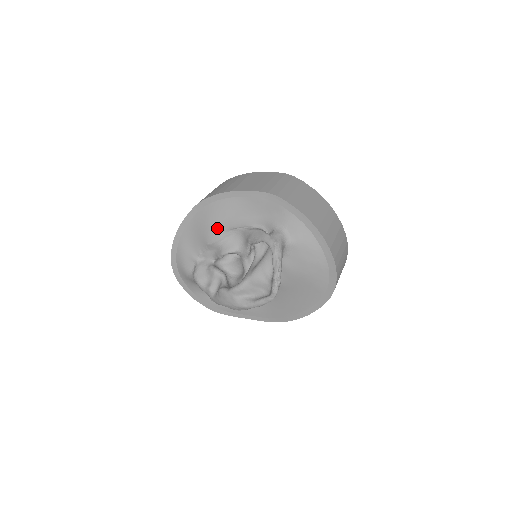
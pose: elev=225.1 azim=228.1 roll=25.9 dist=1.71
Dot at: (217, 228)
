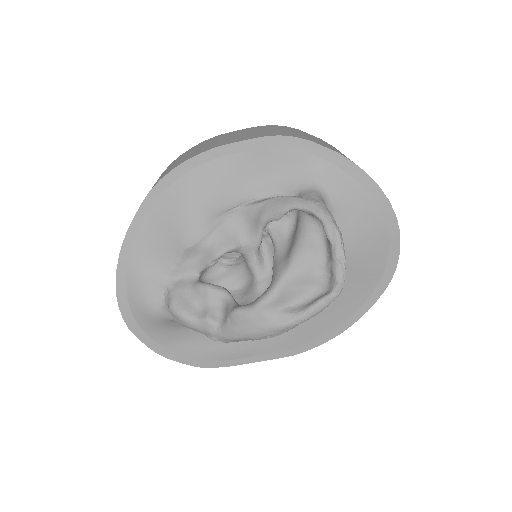
Dot at: (199, 215)
